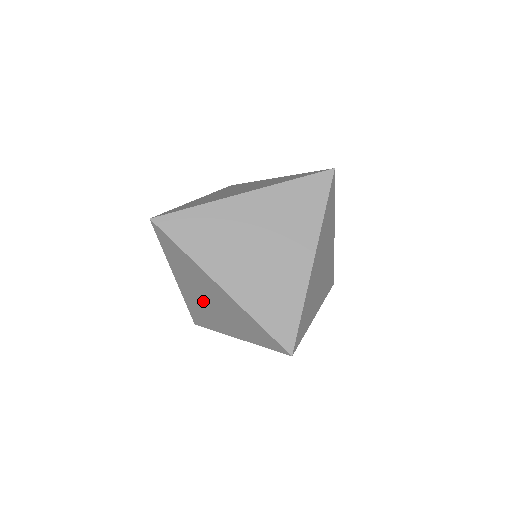
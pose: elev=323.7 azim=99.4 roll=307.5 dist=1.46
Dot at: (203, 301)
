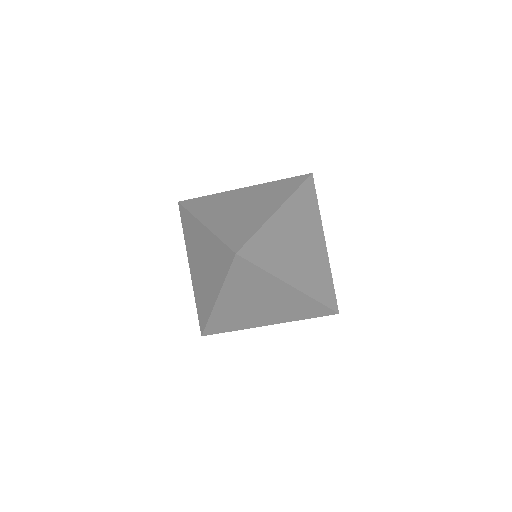
Dot at: (200, 272)
